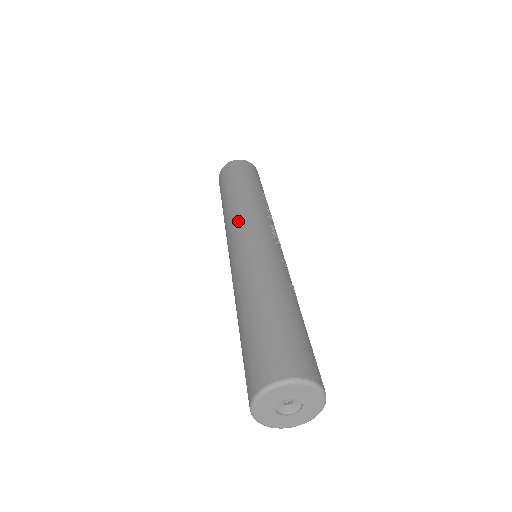
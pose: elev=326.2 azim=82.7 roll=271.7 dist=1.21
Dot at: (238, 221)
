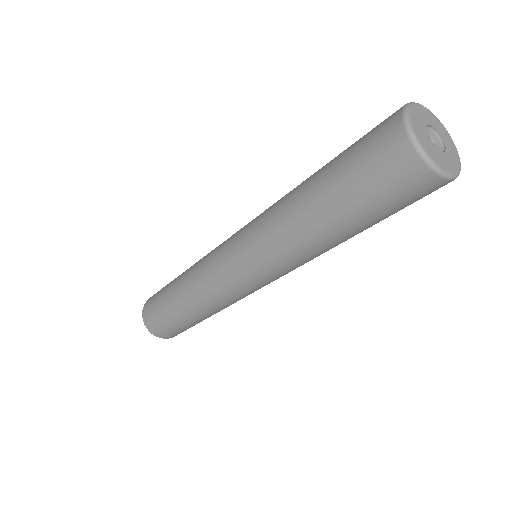
Dot at: (216, 247)
